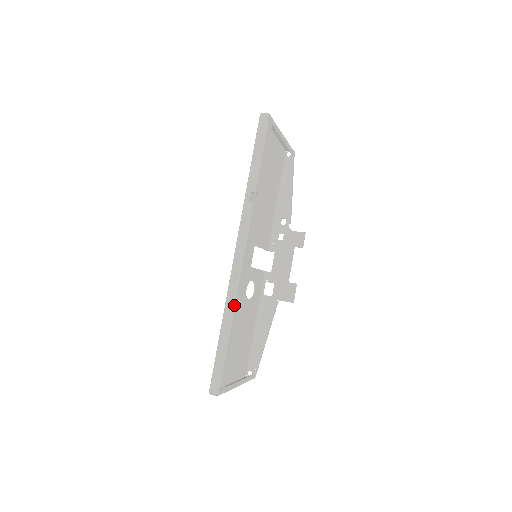
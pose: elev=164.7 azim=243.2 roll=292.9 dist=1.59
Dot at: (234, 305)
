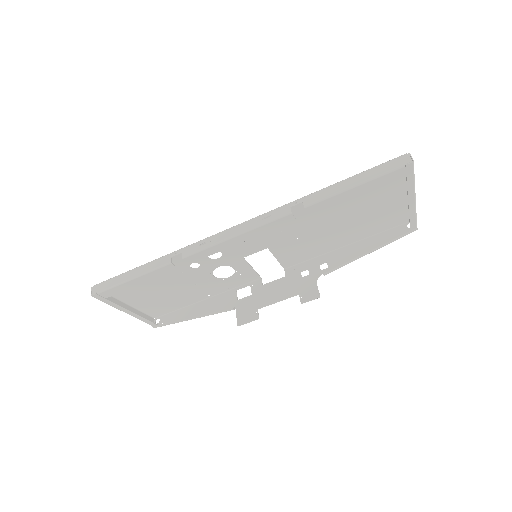
Dot at: occluded
